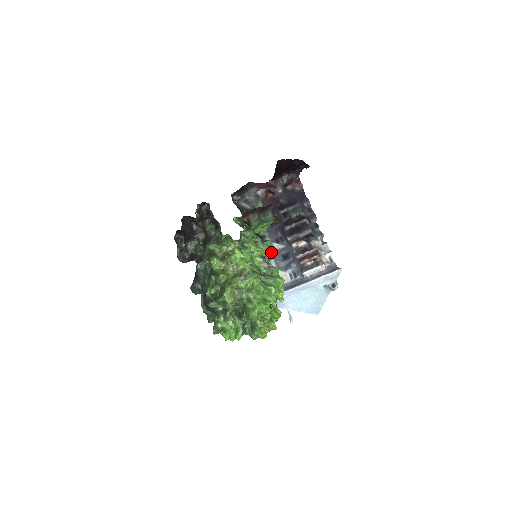
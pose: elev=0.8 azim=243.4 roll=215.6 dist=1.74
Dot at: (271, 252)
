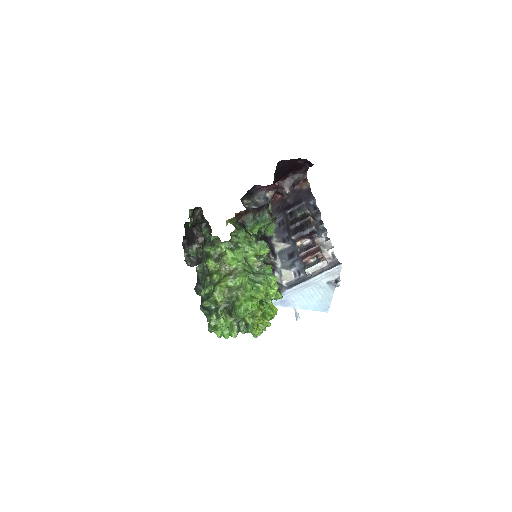
Dot at: (266, 251)
